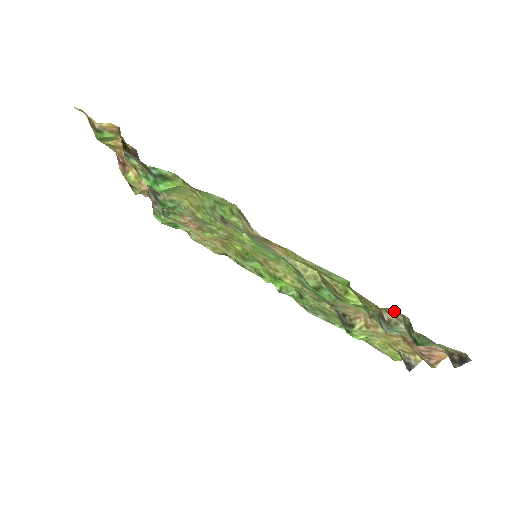
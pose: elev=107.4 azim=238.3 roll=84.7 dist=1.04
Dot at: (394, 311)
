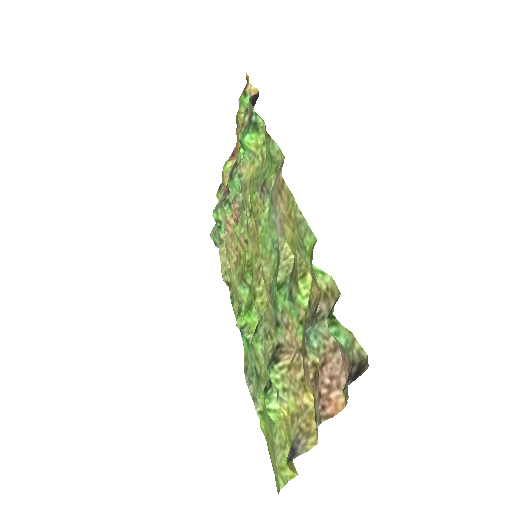
Dot at: (332, 288)
